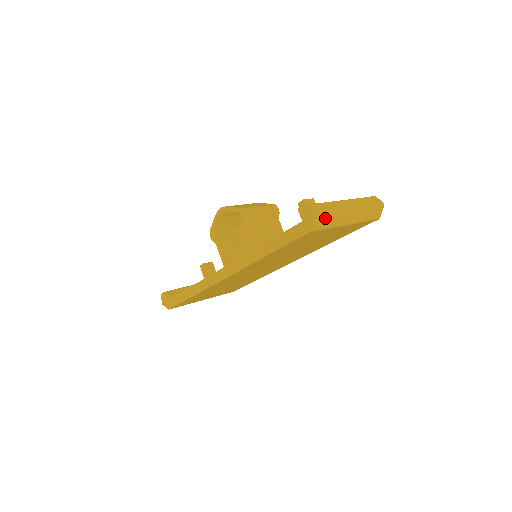
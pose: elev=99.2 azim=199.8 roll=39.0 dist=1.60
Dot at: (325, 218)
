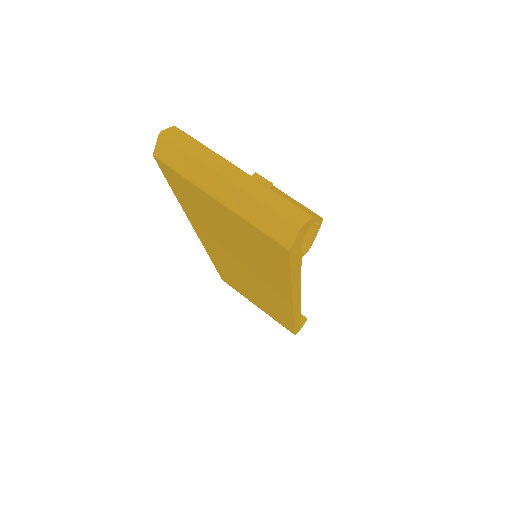
Dot at: (176, 152)
